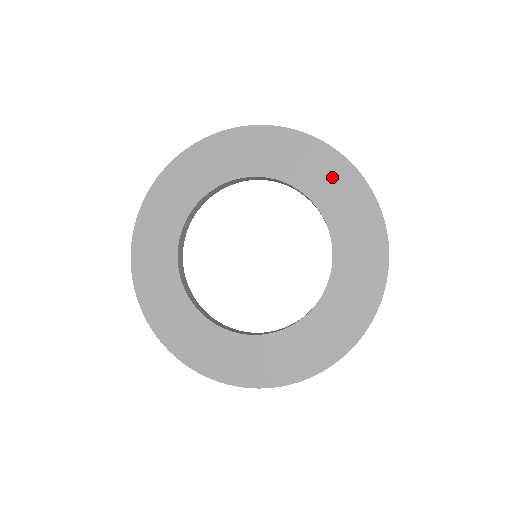
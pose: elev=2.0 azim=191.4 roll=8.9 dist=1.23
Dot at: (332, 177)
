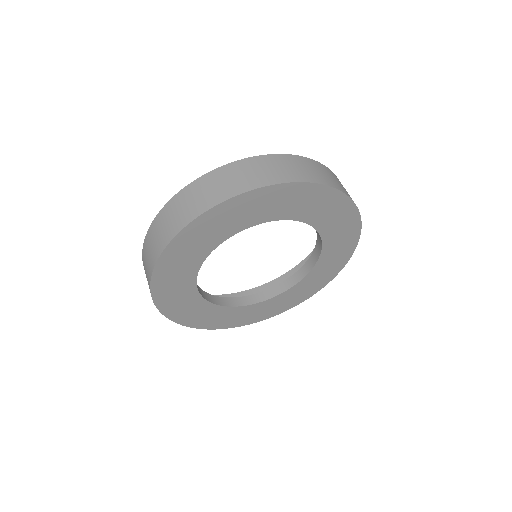
Dot at: (344, 239)
